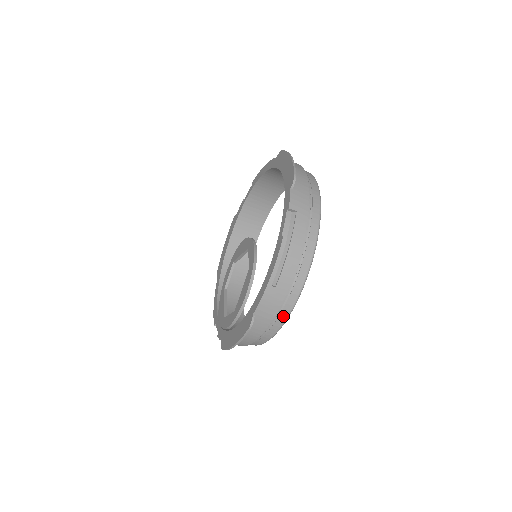
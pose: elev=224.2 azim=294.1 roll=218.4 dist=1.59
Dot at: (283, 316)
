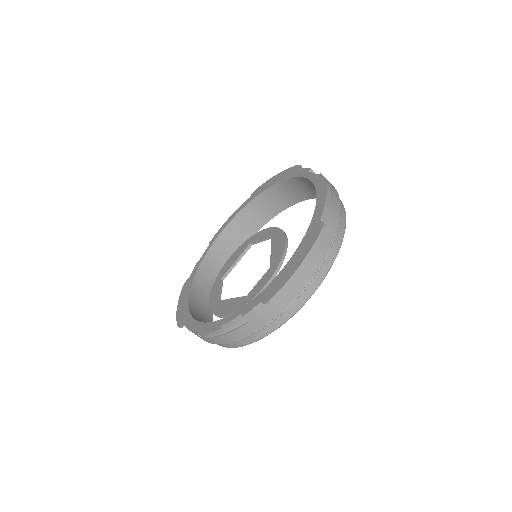
Dot at: (339, 238)
